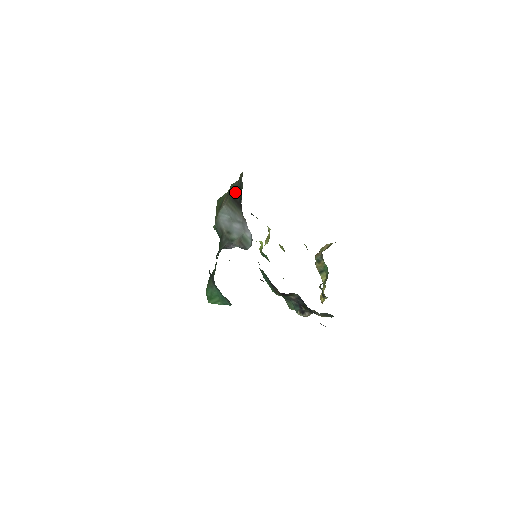
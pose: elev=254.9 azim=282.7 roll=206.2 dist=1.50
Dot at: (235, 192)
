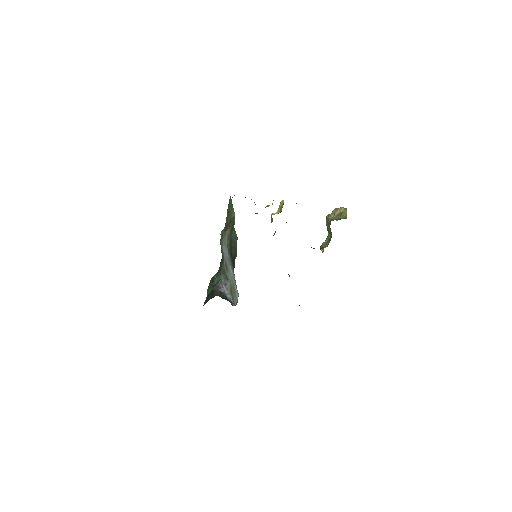
Dot at: (233, 251)
